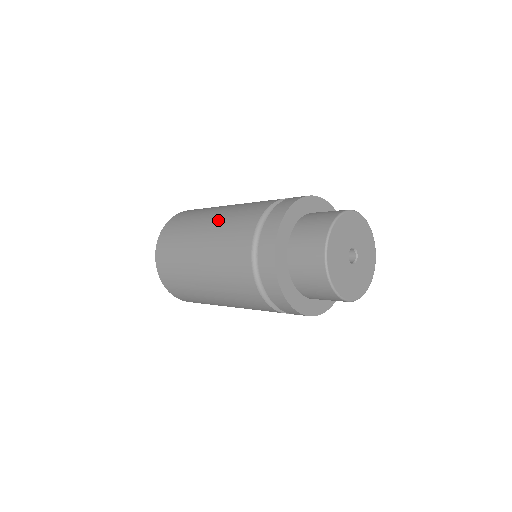
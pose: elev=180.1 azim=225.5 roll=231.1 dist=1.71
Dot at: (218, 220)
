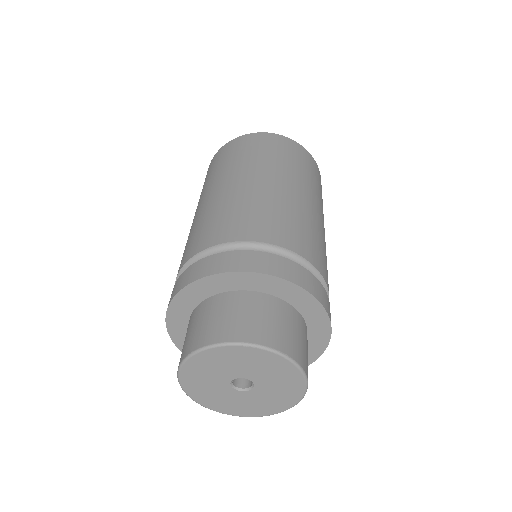
Dot at: occluded
